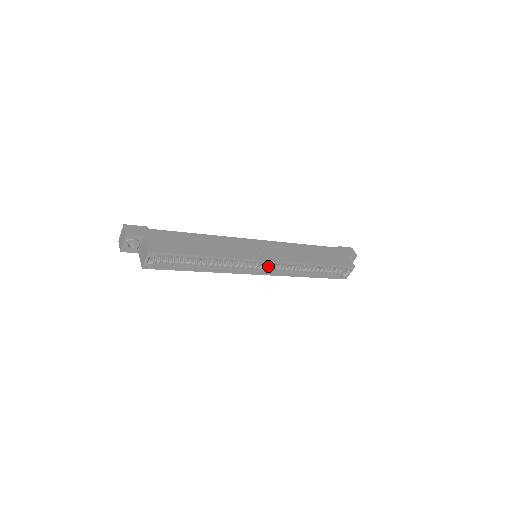
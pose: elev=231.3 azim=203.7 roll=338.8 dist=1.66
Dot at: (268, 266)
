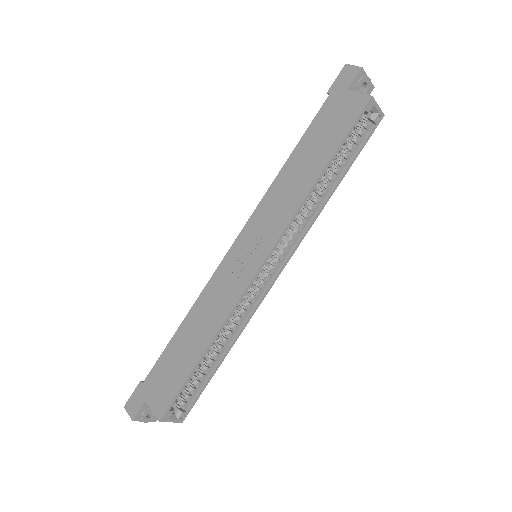
Dot at: (278, 252)
